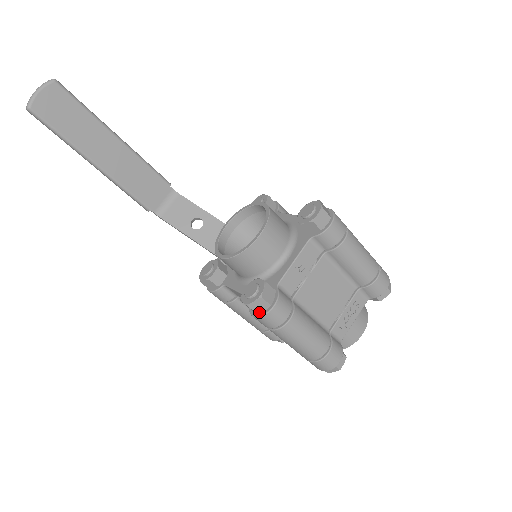
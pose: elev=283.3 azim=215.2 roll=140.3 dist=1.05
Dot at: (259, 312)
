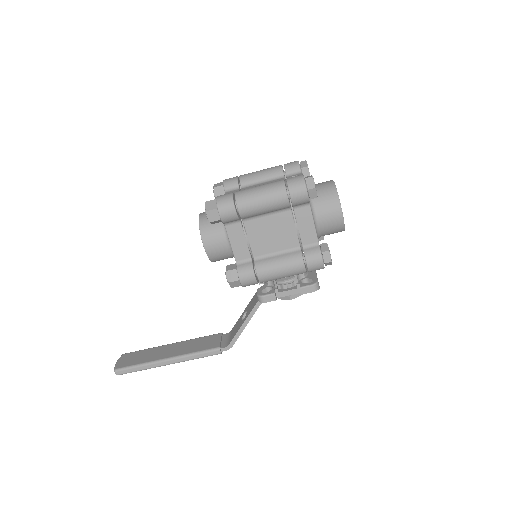
Dot at: (216, 207)
